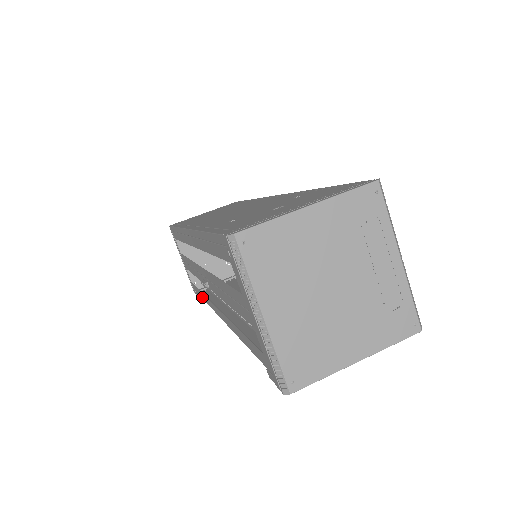
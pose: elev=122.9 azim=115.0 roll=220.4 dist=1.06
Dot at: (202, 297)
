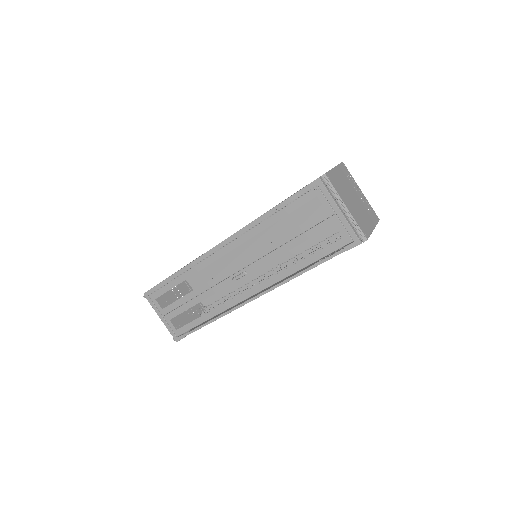
Dot at: (209, 317)
